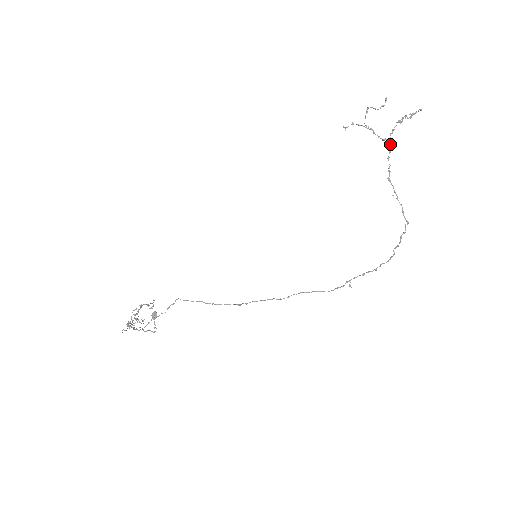
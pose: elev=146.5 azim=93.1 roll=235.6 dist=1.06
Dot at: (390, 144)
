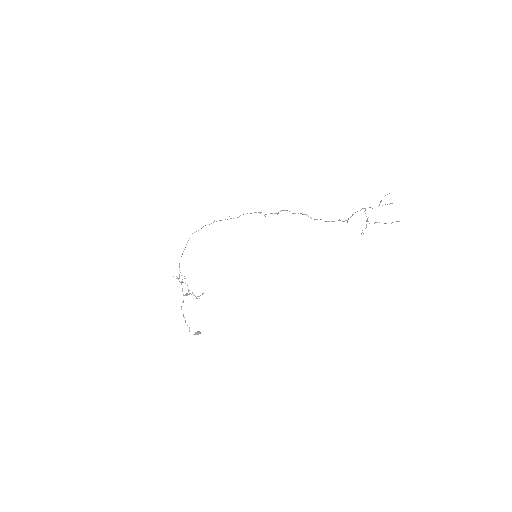
Dot at: (364, 208)
